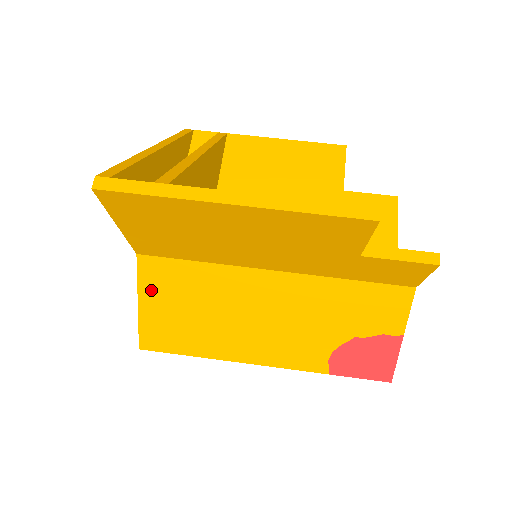
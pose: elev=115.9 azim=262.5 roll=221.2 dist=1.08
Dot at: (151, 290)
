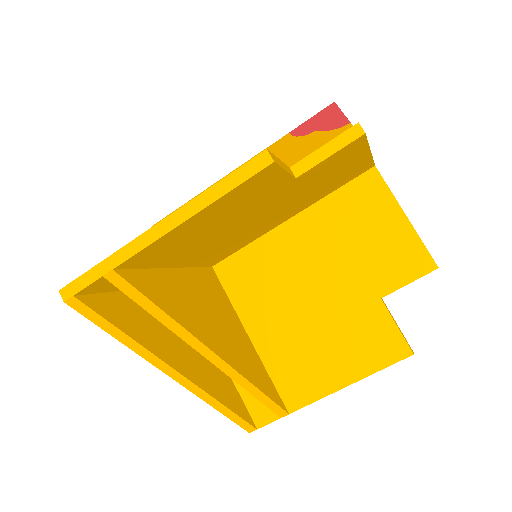
Dot at: occluded
